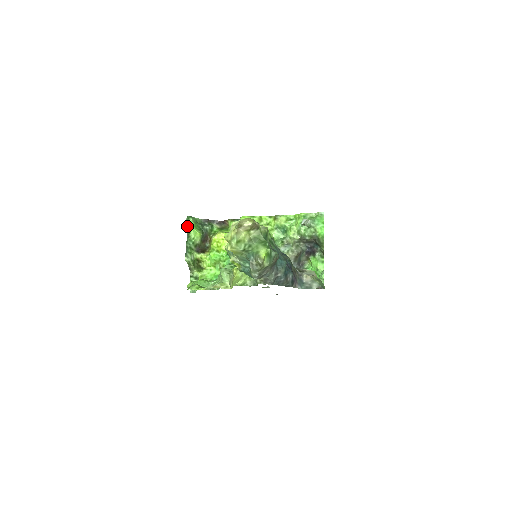
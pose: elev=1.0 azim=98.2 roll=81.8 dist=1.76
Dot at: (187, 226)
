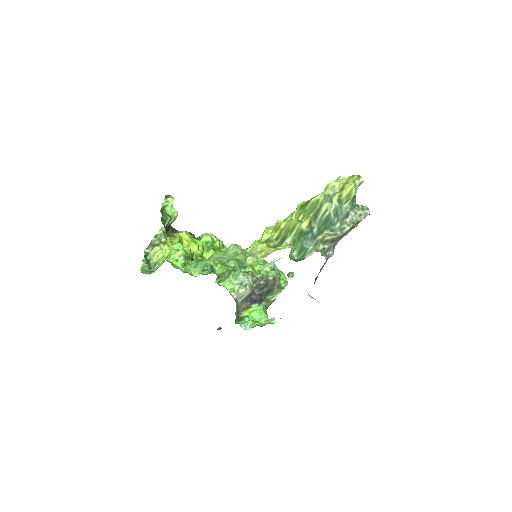
Dot at: (164, 201)
